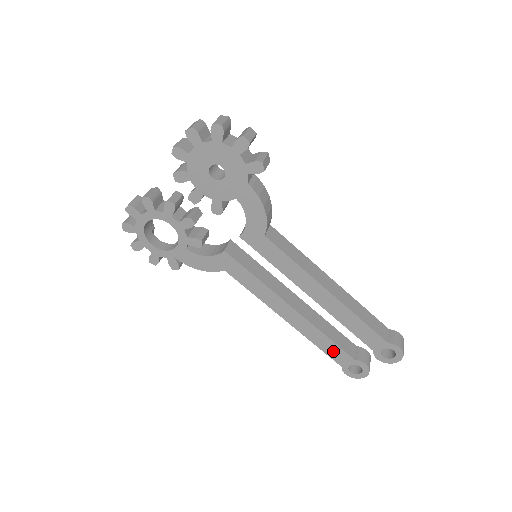
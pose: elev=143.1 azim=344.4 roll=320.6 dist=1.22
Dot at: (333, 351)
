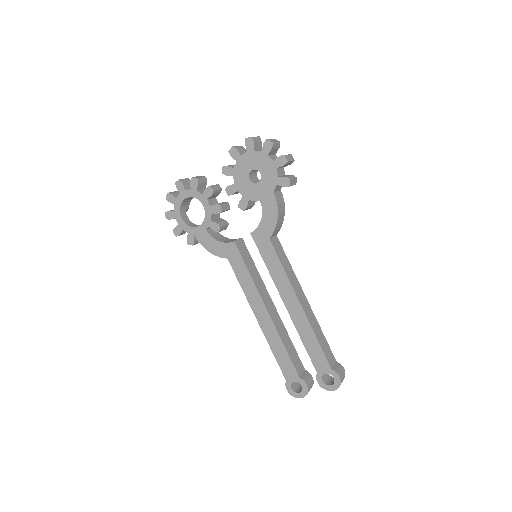
Dot at: (284, 362)
